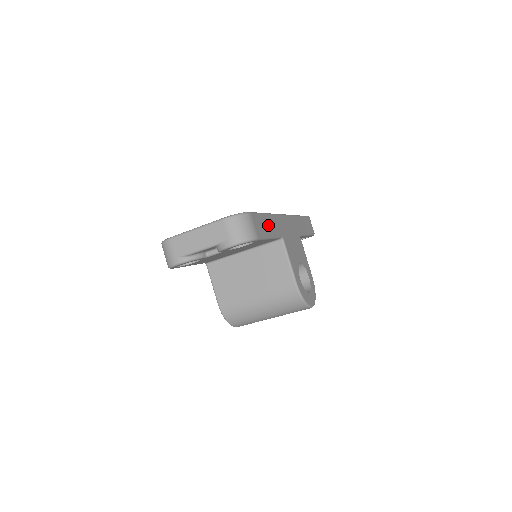
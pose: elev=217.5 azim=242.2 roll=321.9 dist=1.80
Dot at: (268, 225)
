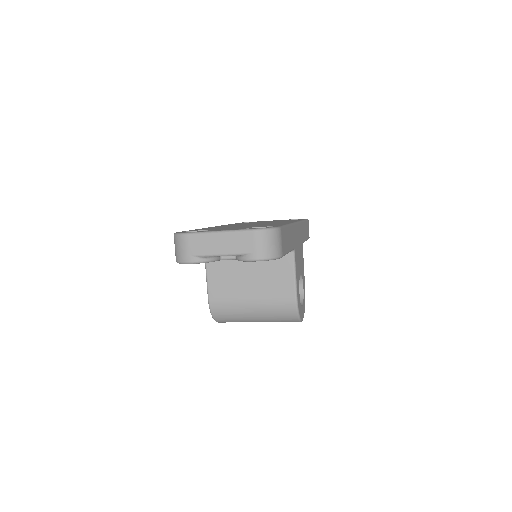
Dot at: (288, 238)
